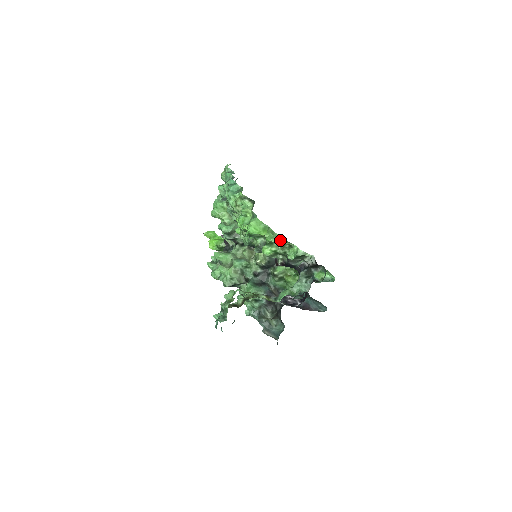
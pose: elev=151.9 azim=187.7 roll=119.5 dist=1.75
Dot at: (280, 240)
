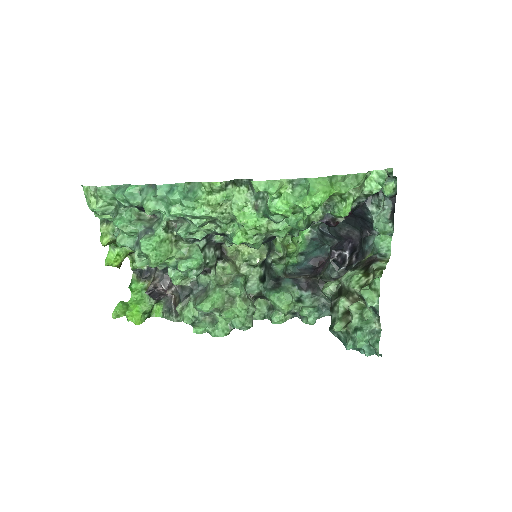
Dot at: (363, 177)
